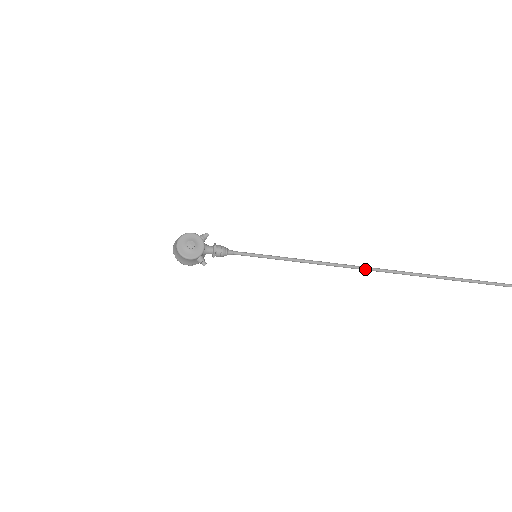
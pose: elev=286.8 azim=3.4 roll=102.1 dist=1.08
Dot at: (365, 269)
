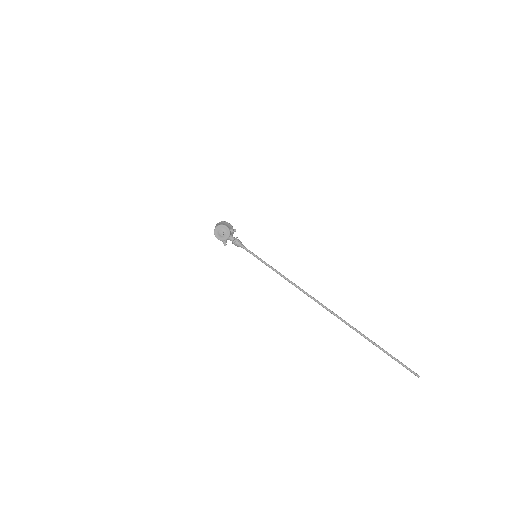
Dot at: occluded
